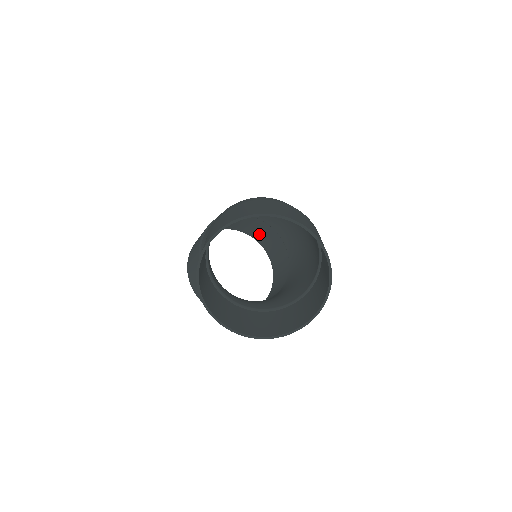
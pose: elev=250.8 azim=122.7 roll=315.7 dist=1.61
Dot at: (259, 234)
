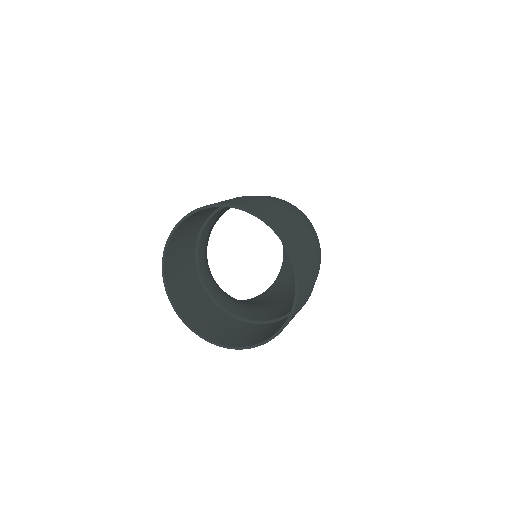
Dot at: occluded
